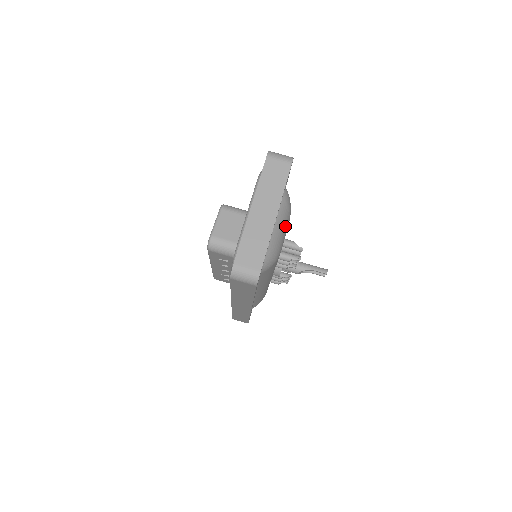
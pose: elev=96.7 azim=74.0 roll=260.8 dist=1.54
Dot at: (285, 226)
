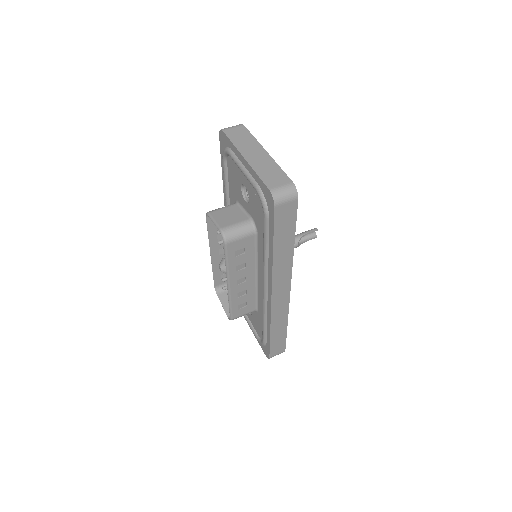
Dot at: occluded
